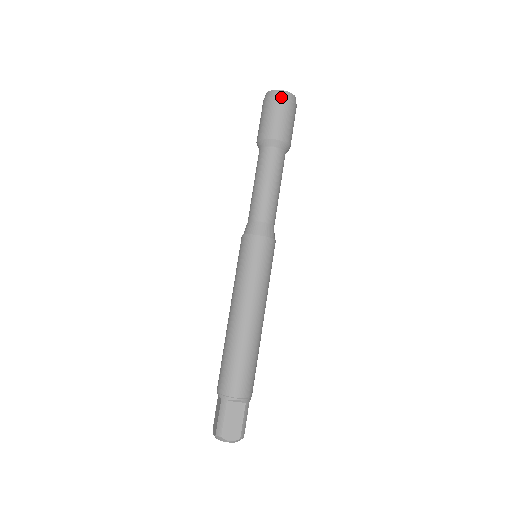
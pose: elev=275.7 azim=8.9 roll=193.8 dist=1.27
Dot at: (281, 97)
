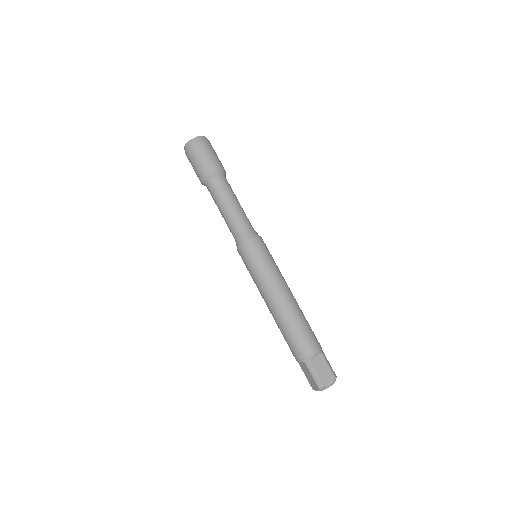
Dot at: (198, 142)
